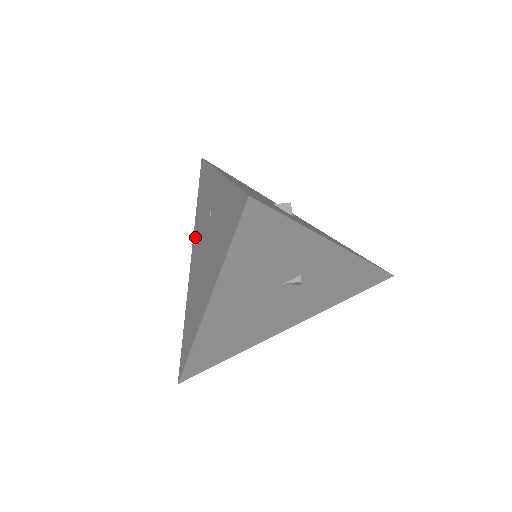
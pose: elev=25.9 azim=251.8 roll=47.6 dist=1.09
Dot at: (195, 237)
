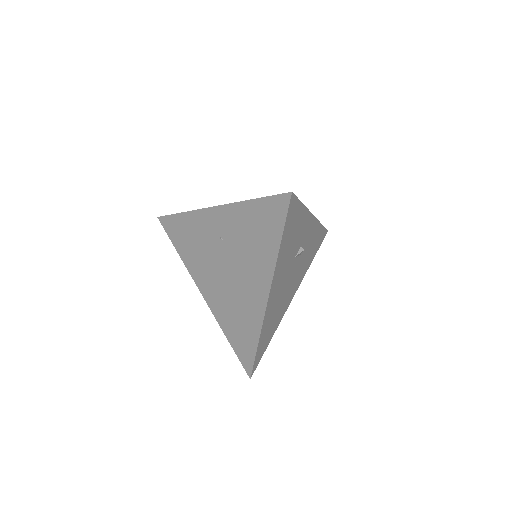
Dot at: (196, 272)
